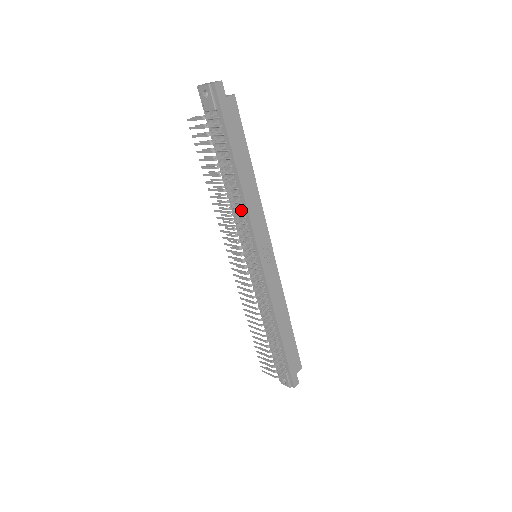
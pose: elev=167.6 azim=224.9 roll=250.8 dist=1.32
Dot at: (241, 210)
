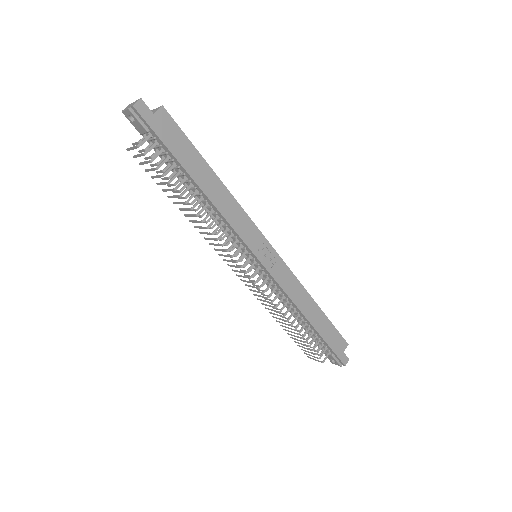
Dot at: (219, 220)
